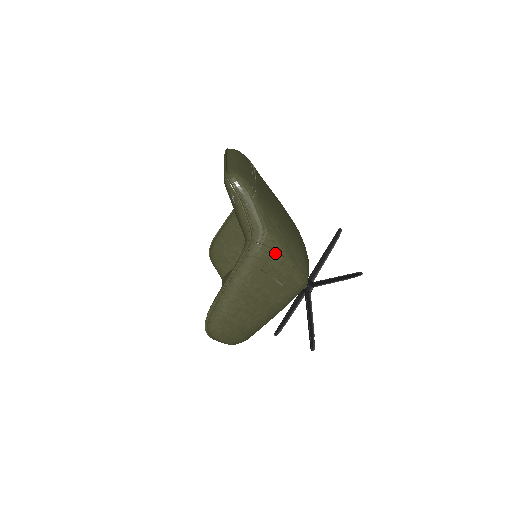
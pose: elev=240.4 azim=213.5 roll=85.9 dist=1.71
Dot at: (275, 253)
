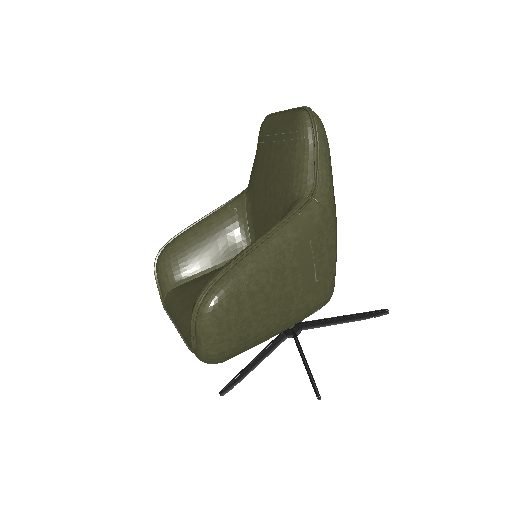
Dot at: (330, 229)
